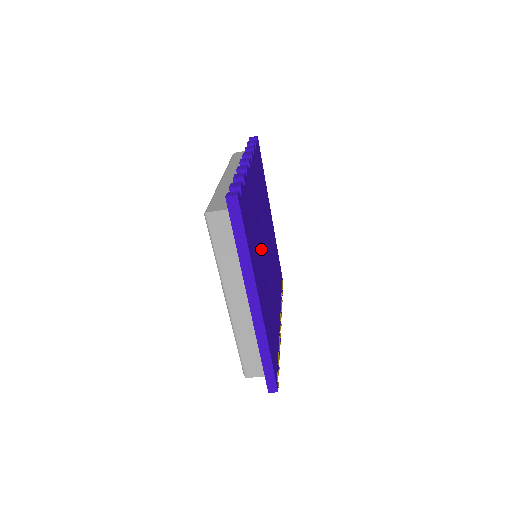
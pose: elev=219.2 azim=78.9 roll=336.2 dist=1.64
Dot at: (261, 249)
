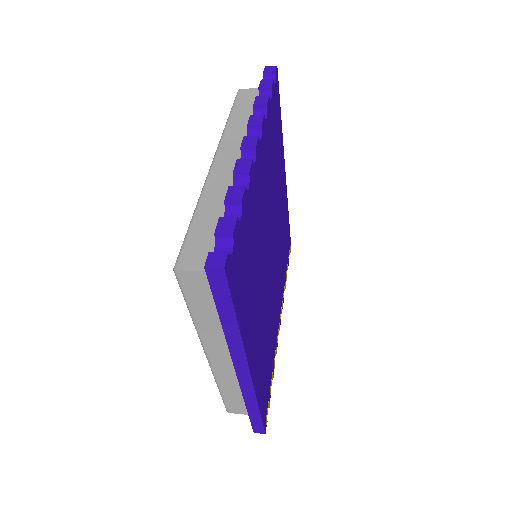
Dot at: (262, 270)
